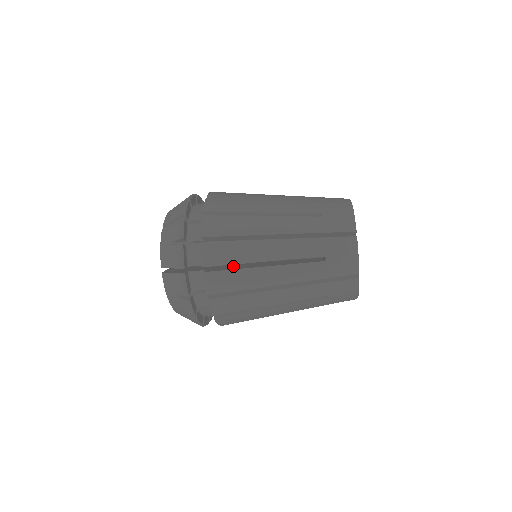
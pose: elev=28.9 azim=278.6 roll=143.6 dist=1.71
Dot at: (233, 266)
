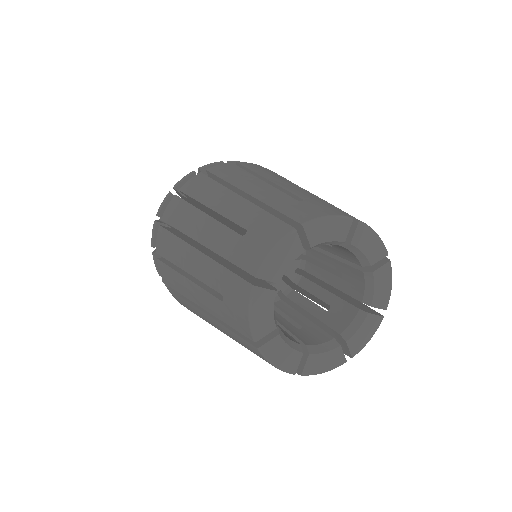
Dot at: occluded
